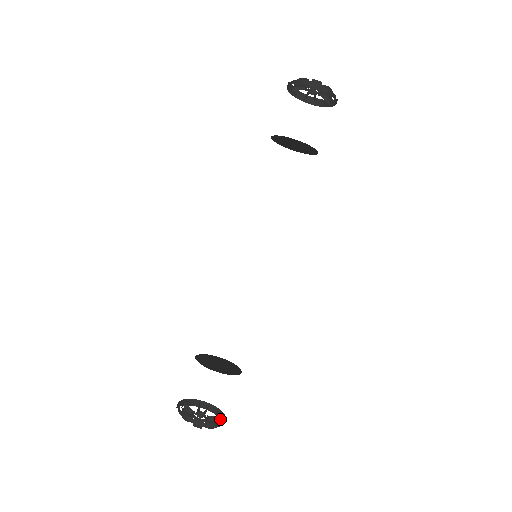
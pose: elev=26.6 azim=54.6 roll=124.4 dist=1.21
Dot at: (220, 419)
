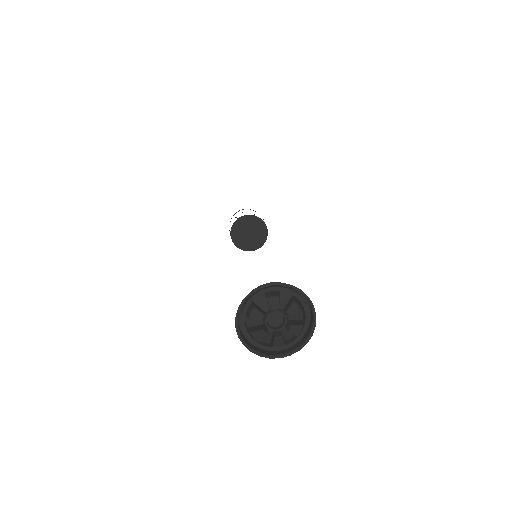
Dot at: (304, 320)
